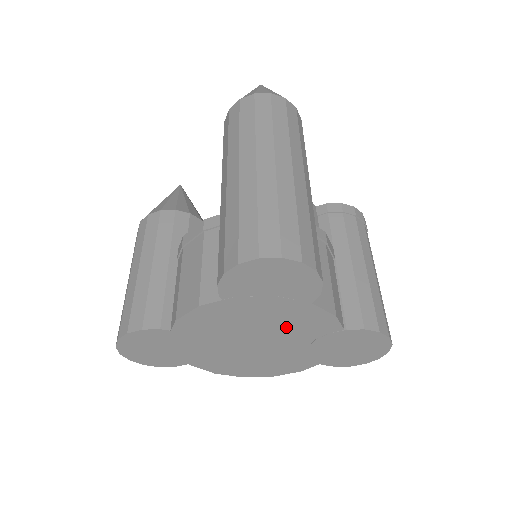
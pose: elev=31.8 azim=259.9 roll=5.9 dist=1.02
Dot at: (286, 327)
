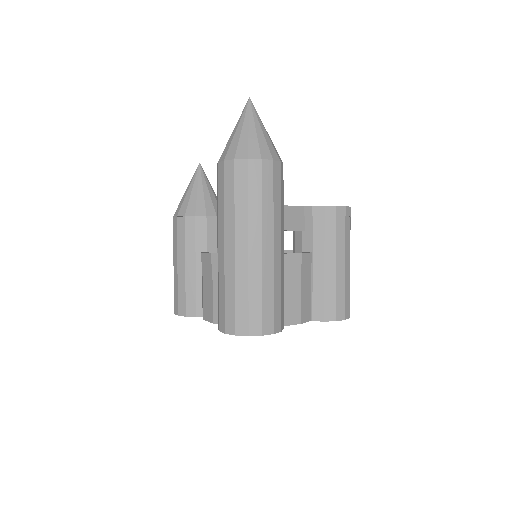
Dot at: occluded
